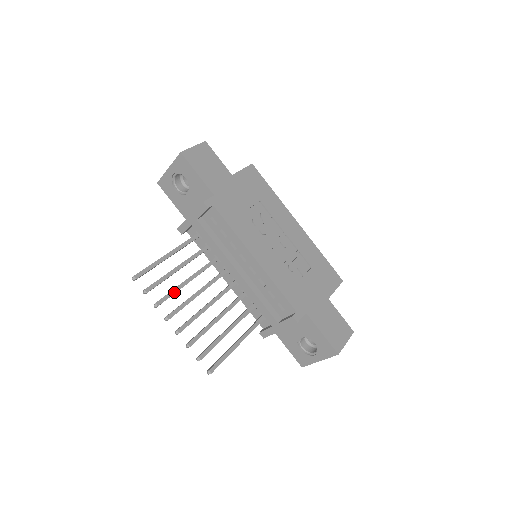
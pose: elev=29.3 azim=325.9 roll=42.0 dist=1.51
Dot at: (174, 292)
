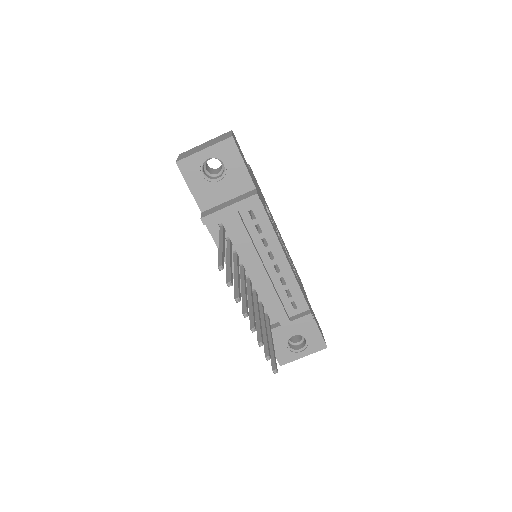
Dot at: (239, 287)
